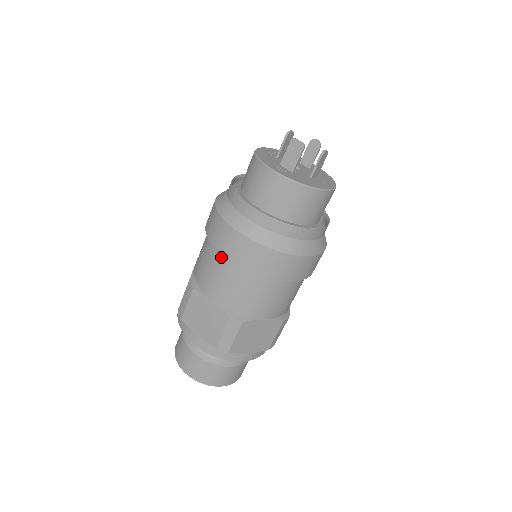
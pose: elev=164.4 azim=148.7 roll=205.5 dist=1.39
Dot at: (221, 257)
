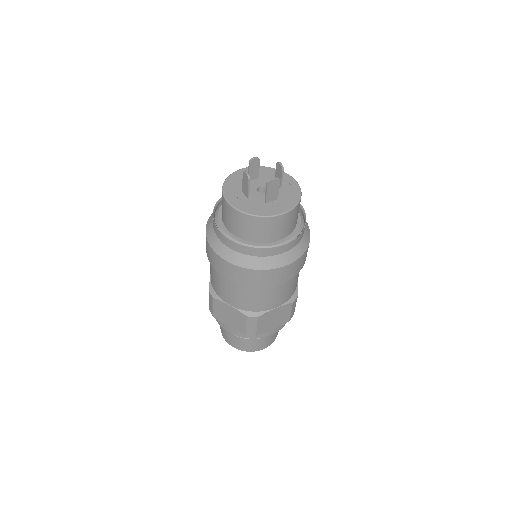
Dot at: (272, 286)
